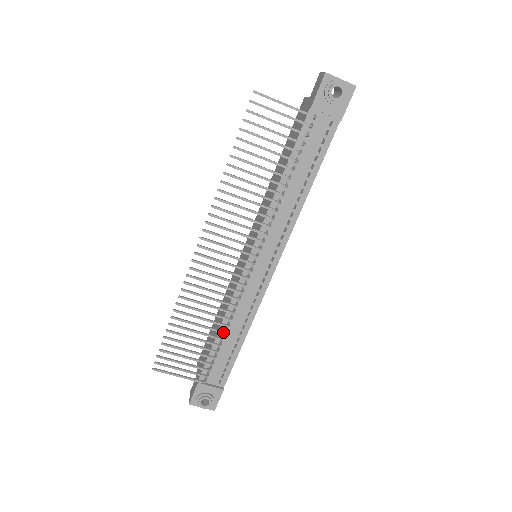
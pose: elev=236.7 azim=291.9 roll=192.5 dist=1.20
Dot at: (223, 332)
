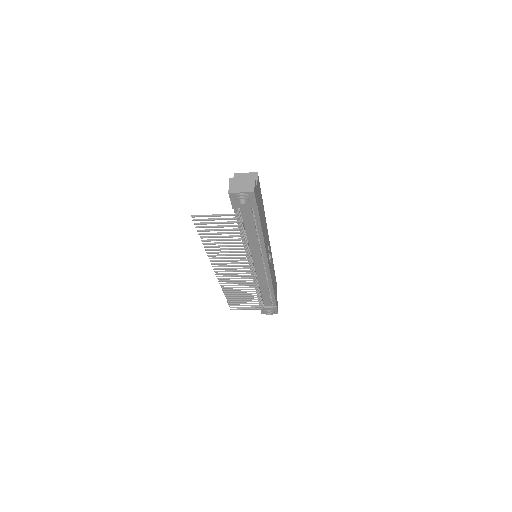
Dot at: occluded
